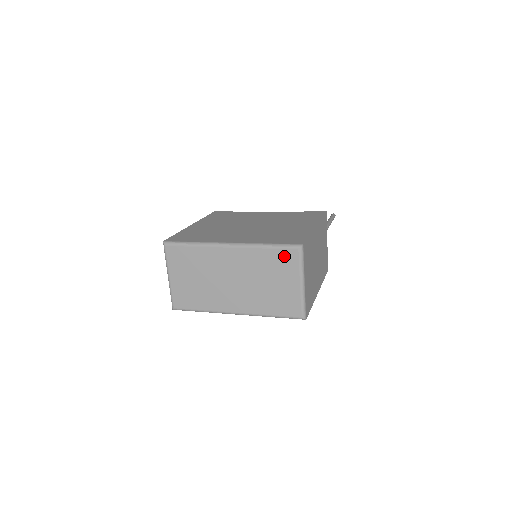
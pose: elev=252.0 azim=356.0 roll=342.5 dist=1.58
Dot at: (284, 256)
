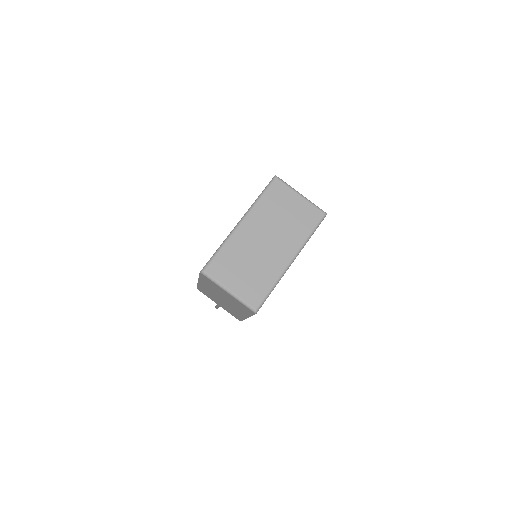
Dot at: (274, 191)
